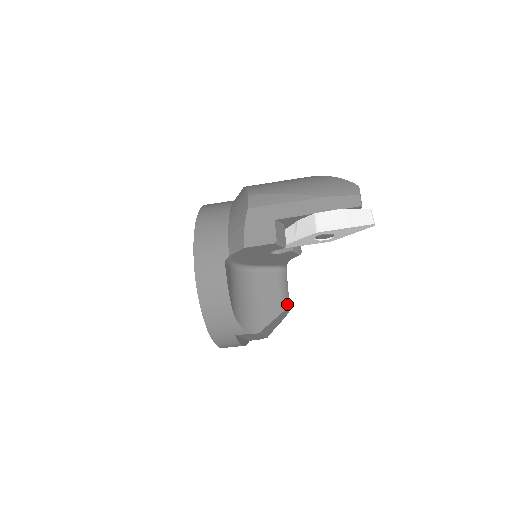
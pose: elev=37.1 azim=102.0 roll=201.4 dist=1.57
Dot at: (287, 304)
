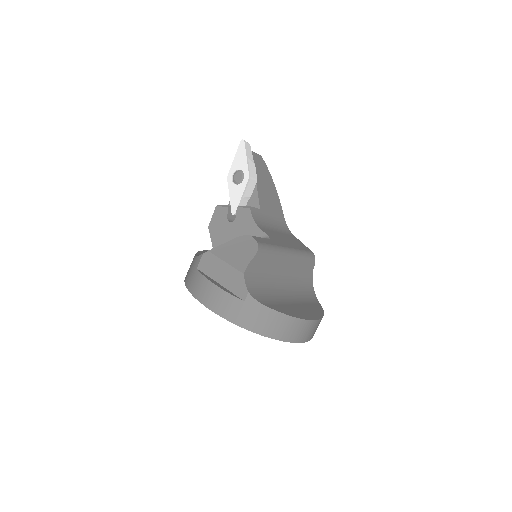
Dot at: occluded
